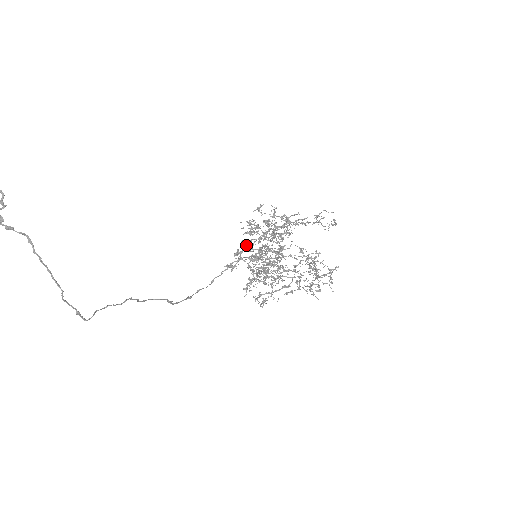
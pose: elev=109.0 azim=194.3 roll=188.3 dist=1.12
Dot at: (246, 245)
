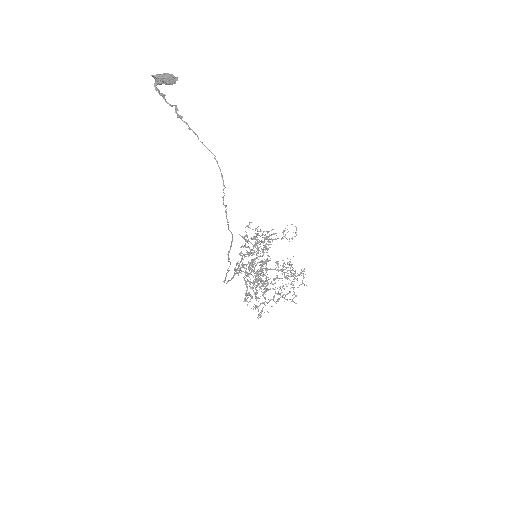
Dot at: (242, 258)
